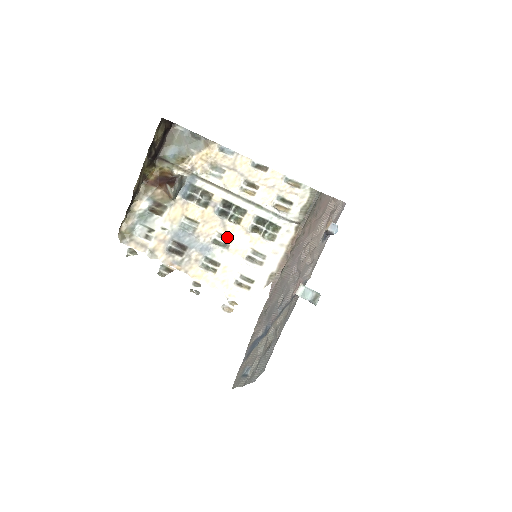
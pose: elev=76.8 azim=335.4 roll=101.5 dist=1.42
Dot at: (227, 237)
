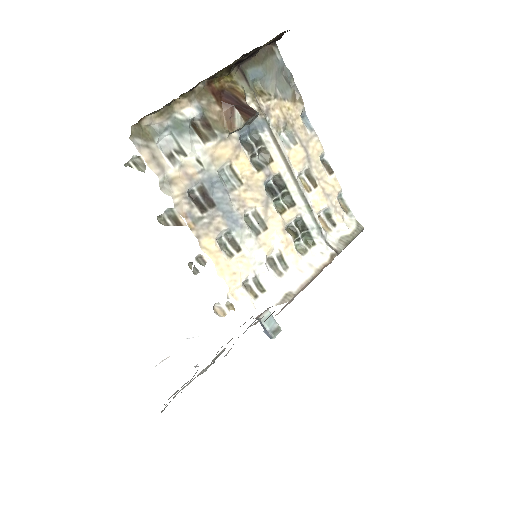
Dot at: (263, 221)
